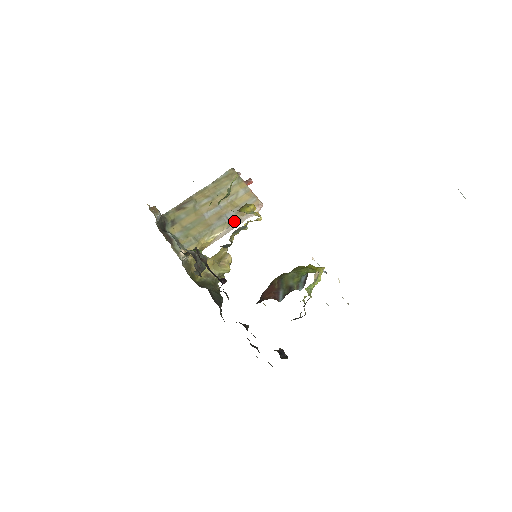
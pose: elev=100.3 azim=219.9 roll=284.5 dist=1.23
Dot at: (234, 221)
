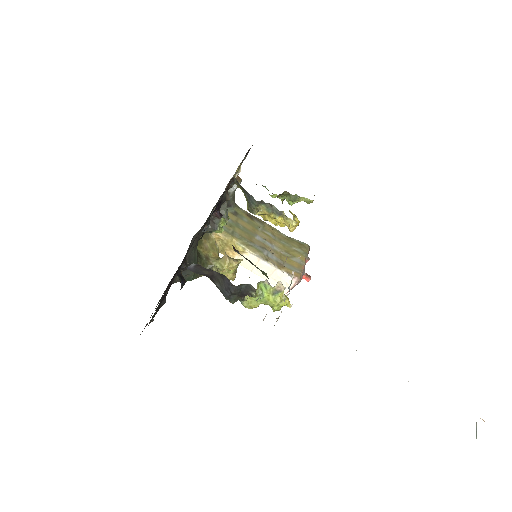
Dot at: (269, 260)
